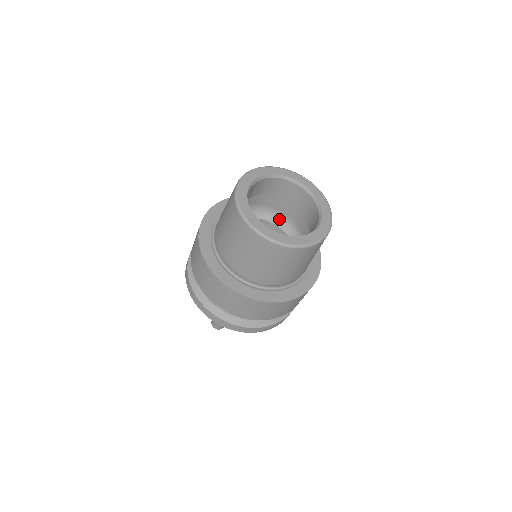
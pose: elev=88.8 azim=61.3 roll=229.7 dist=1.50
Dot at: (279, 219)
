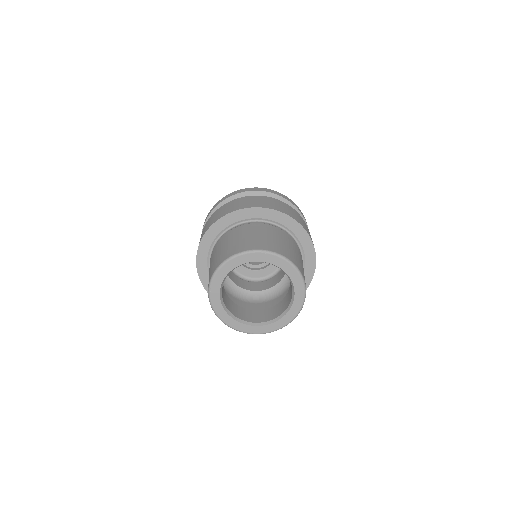
Dot at: occluded
